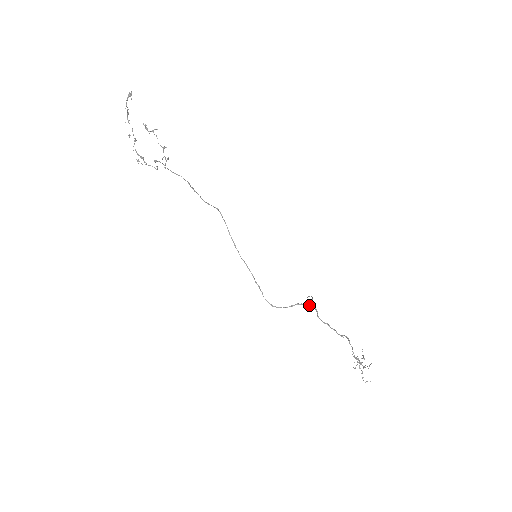
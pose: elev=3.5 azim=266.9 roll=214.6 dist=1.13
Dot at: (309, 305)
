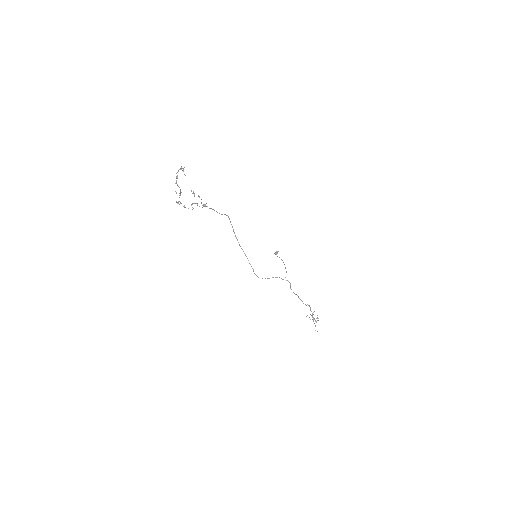
Dot at: occluded
